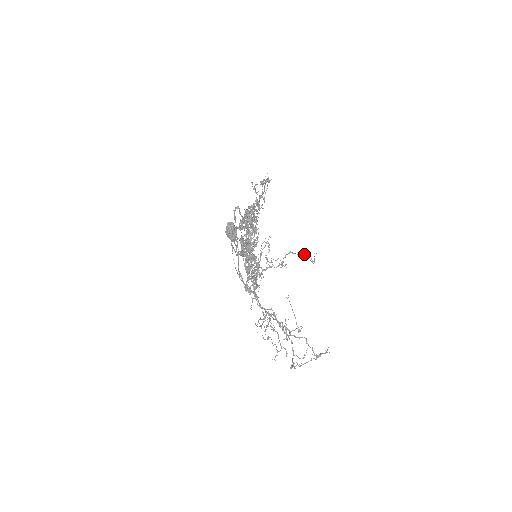
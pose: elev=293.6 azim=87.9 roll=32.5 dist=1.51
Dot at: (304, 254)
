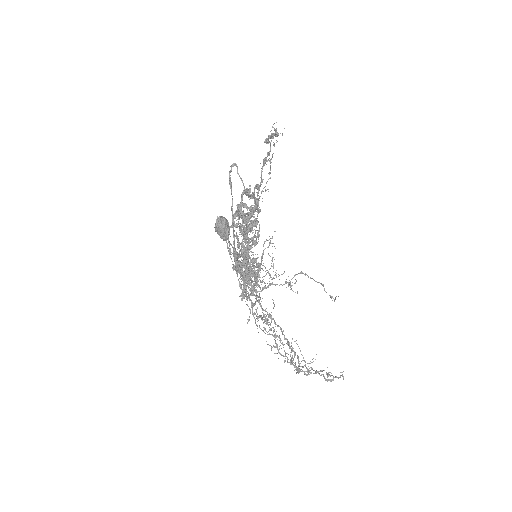
Dot at: (321, 283)
